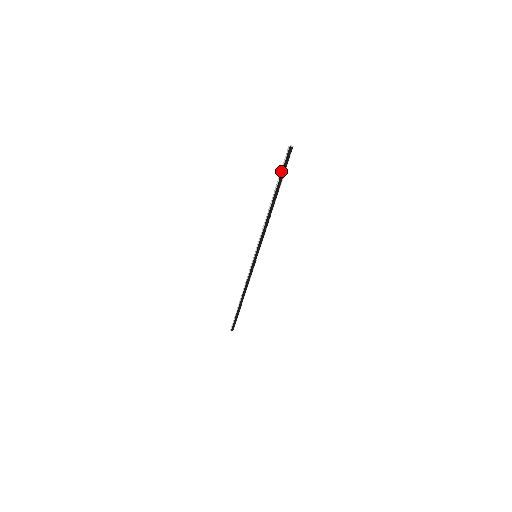
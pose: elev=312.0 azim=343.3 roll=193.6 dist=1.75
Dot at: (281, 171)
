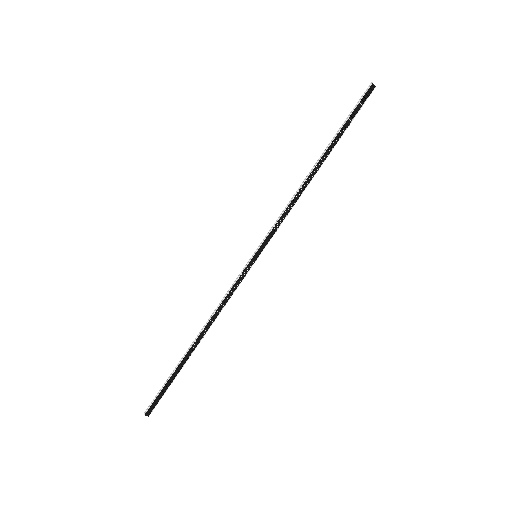
Dot at: (348, 116)
